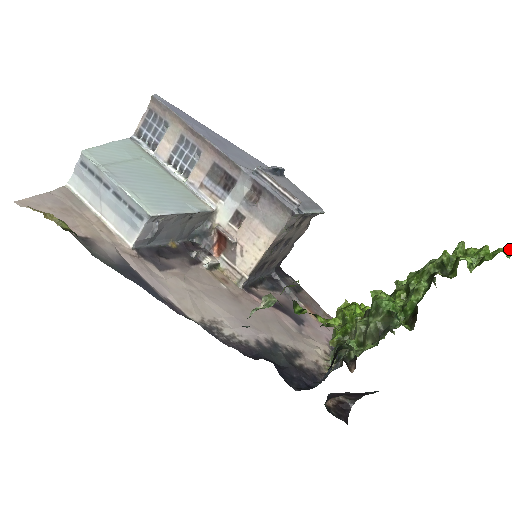
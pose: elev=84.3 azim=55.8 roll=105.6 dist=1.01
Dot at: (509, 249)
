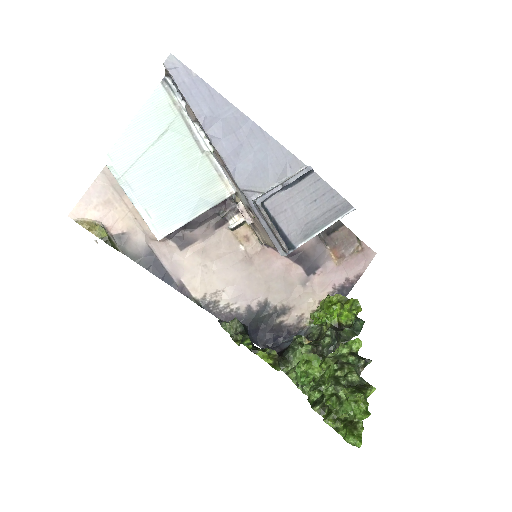
Dot at: (355, 444)
